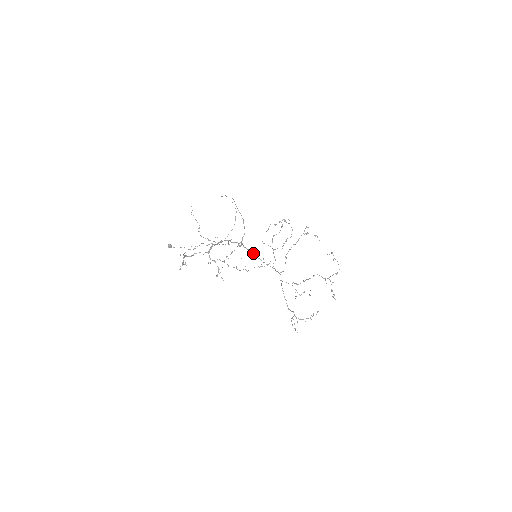
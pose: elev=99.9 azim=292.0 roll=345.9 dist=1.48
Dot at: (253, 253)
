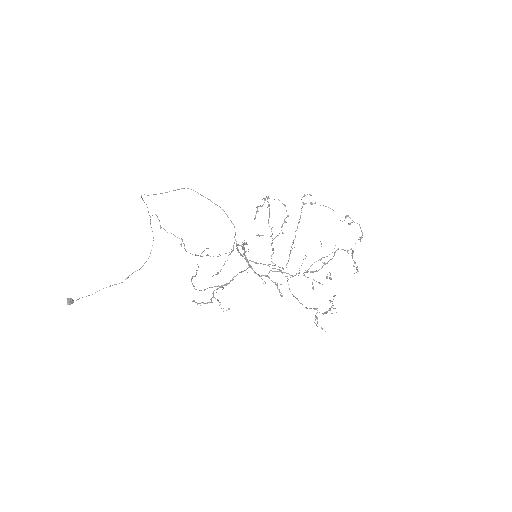
Dot at: (241, 255)
